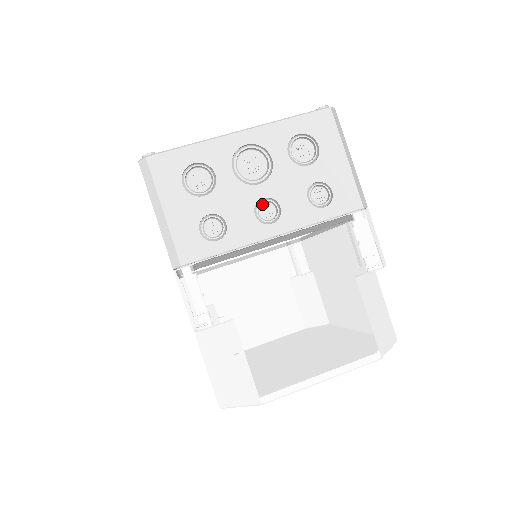
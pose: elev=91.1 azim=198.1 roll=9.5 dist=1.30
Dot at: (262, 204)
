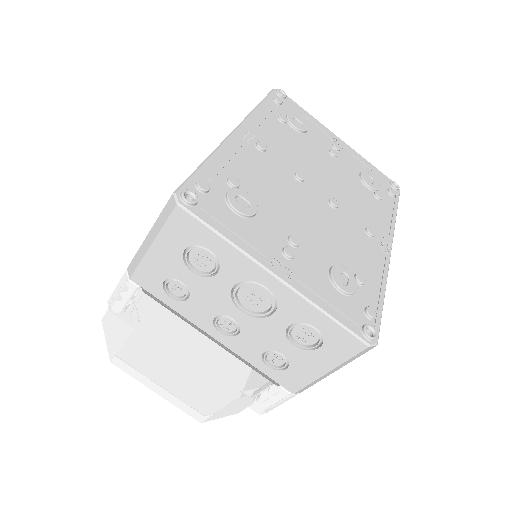
Dot at: (229, 319)
